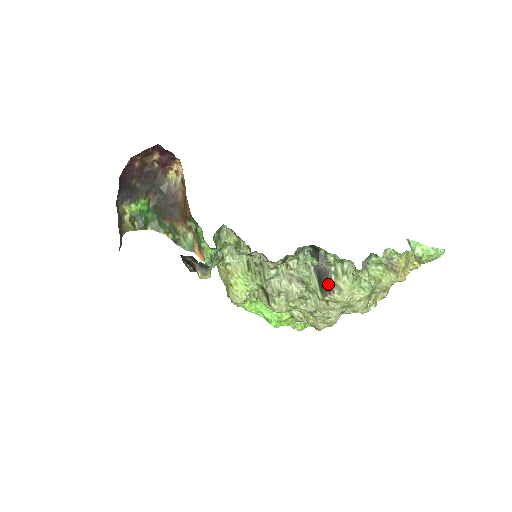
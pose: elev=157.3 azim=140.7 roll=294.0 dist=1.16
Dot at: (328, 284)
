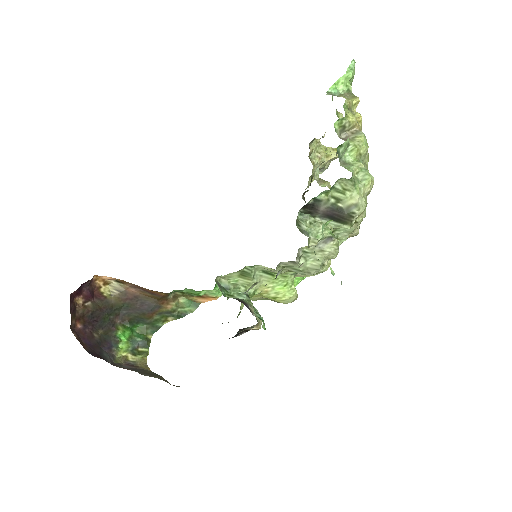
Dot at: (343, 214)
